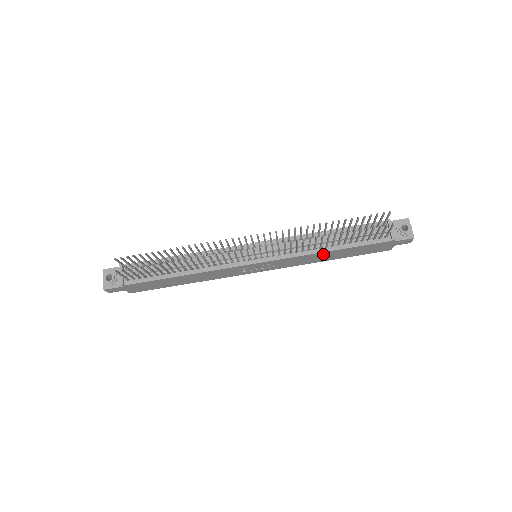
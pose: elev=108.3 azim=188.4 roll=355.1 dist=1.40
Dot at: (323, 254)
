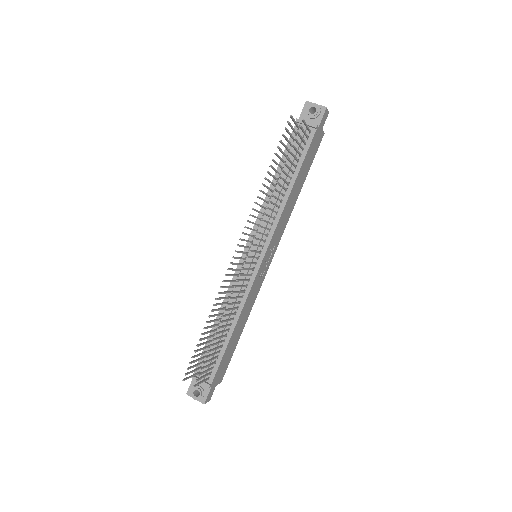
Dot at: (291, 197)
